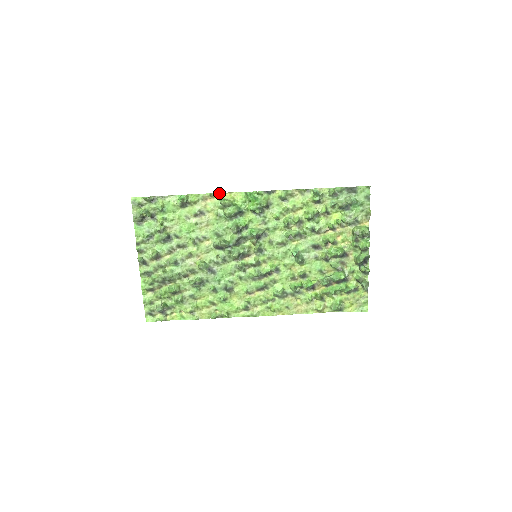
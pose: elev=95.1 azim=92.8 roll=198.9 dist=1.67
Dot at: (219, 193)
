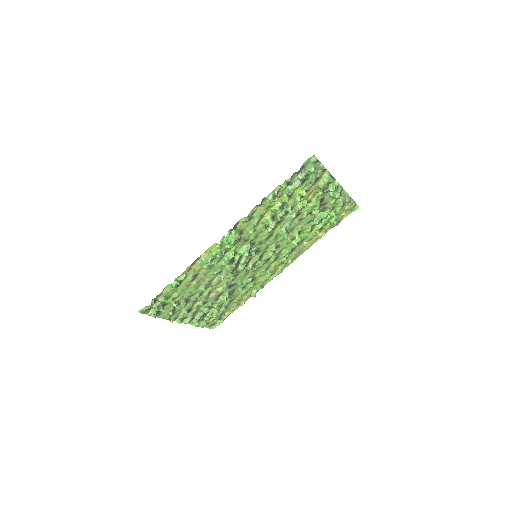
Dot at: (197, 259)
